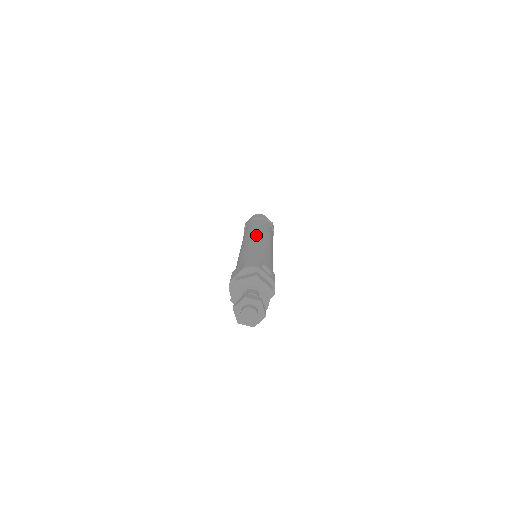
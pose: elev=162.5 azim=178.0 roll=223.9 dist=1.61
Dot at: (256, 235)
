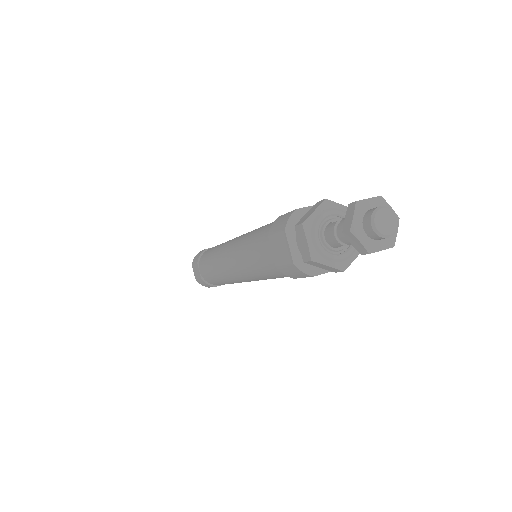
Dot at: occluded
